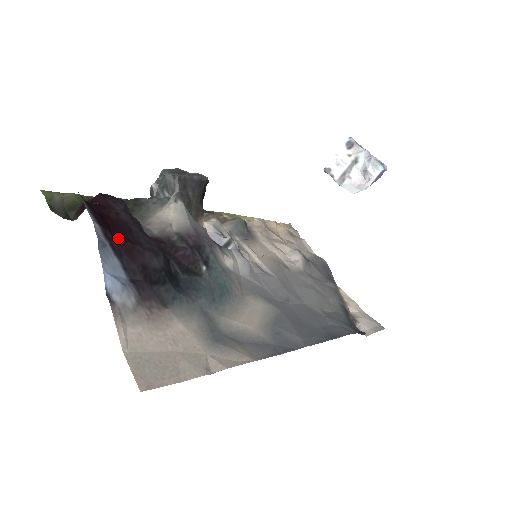
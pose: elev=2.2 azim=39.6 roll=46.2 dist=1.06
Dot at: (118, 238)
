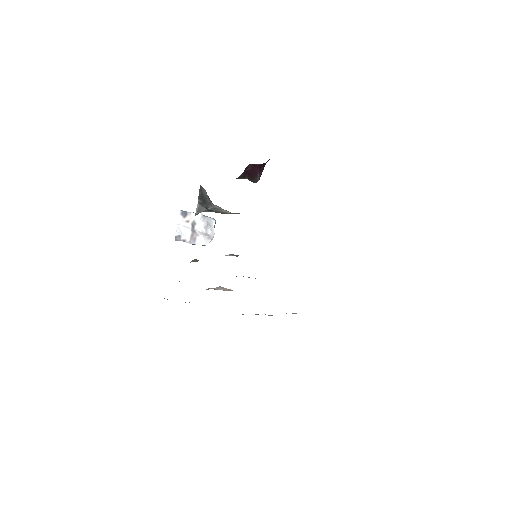
Dot at: occluded
